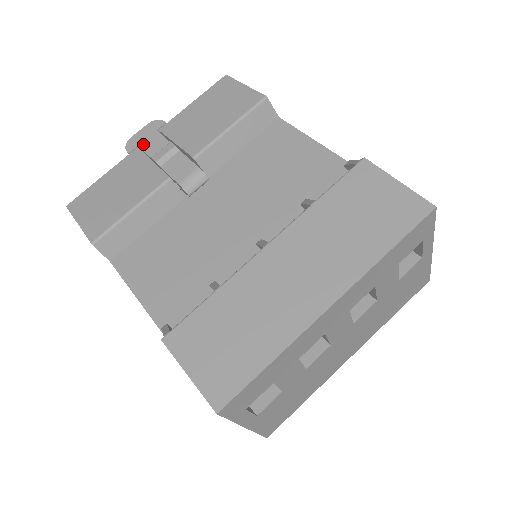
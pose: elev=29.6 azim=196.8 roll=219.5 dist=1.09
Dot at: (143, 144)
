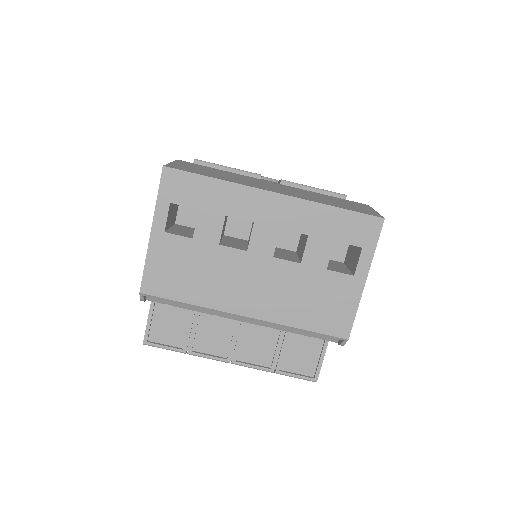
Dot at: occluded
